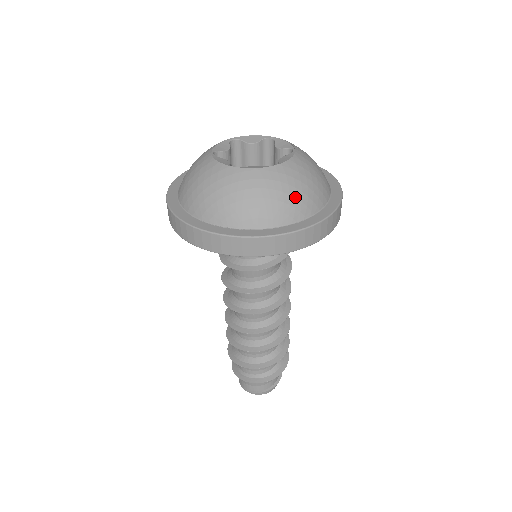
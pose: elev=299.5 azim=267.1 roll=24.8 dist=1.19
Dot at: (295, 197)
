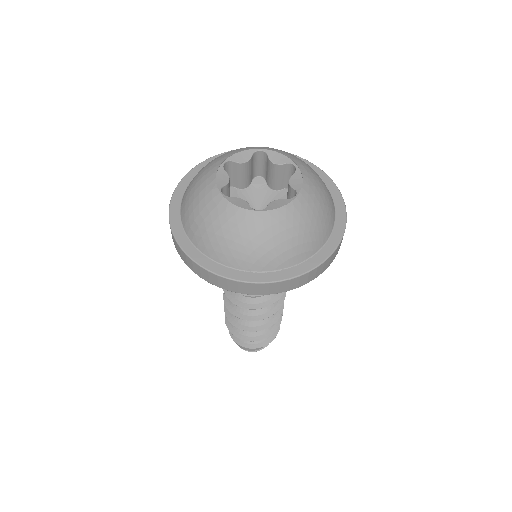
Dot at: (320, 222)
